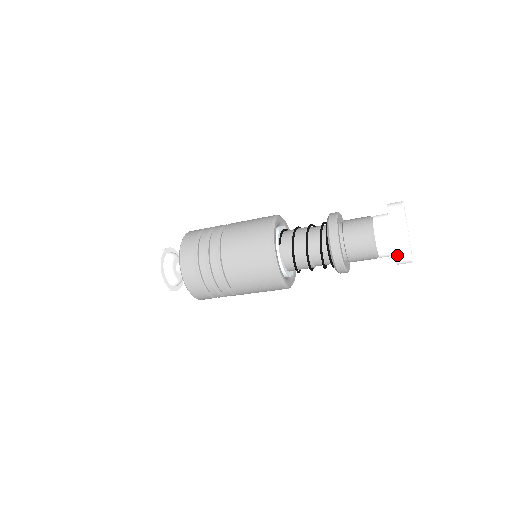
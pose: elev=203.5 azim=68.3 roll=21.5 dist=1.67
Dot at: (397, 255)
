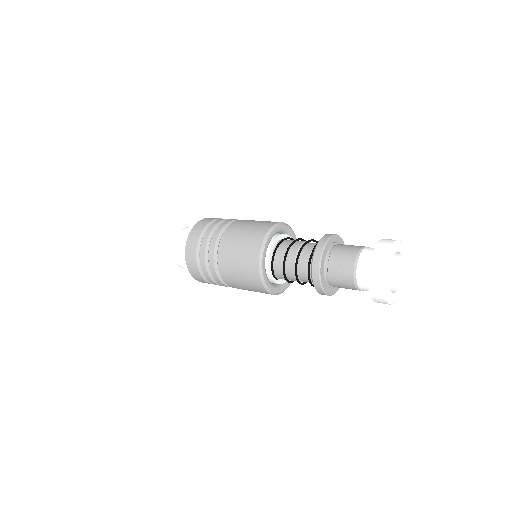
Dot at: occluded
